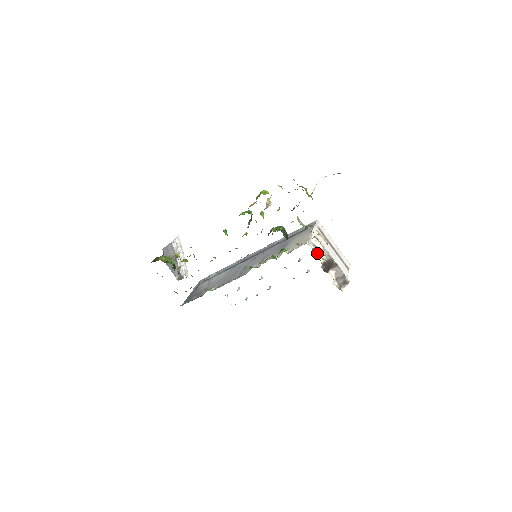
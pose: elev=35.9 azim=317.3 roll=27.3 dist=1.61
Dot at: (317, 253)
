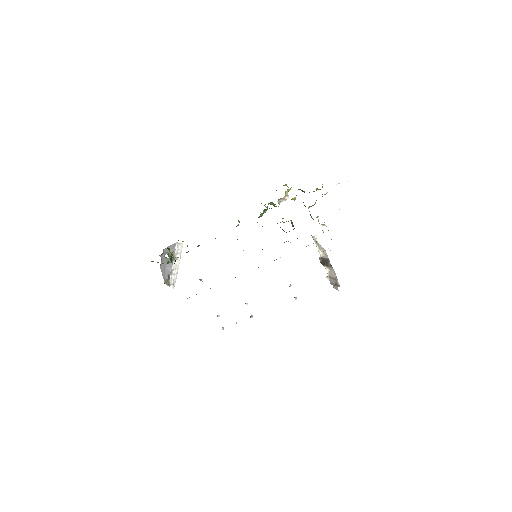
Dot at: (317, 247)
